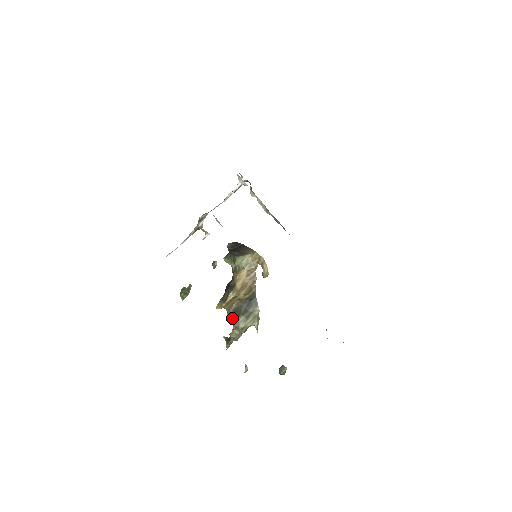
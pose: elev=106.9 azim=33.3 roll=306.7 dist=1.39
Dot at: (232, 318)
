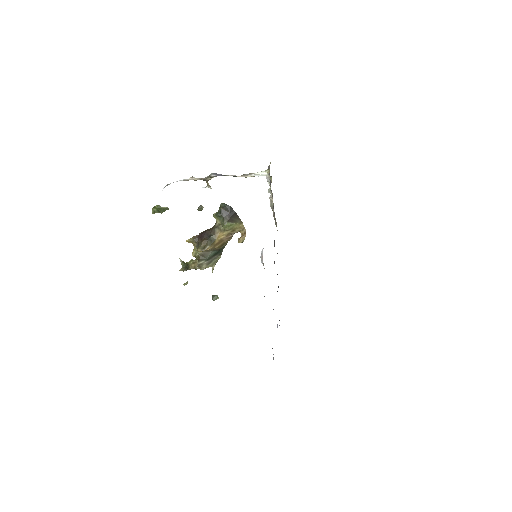
Dot at: (199, 259)
